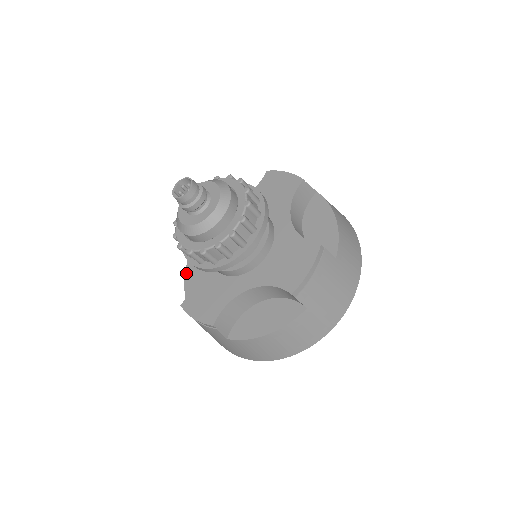
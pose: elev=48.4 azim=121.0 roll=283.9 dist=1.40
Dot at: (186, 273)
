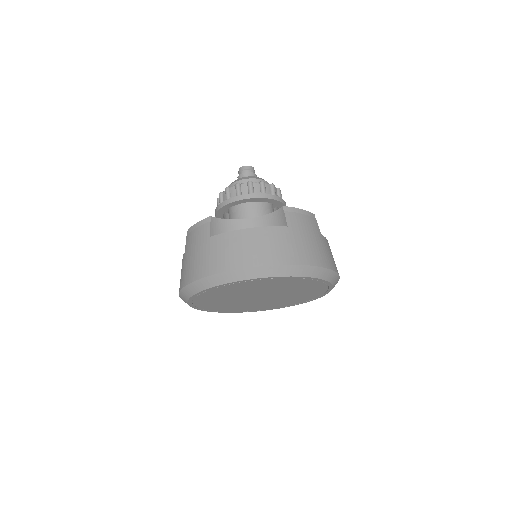
Dot at: occluded
